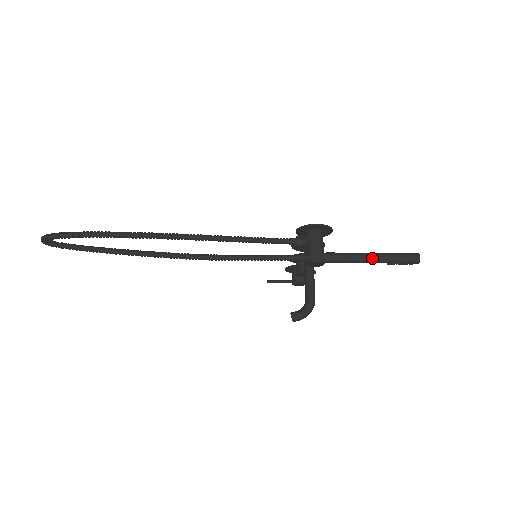
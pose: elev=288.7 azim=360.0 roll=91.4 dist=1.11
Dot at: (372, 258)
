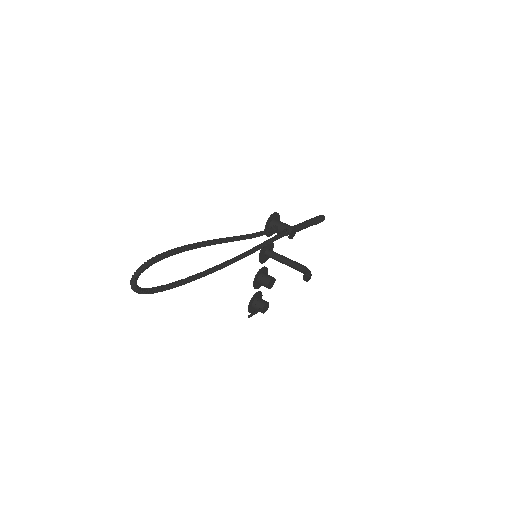
Dot at: (309, 221)
